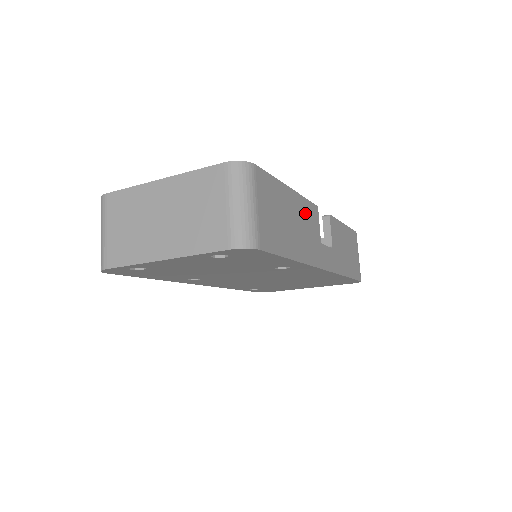
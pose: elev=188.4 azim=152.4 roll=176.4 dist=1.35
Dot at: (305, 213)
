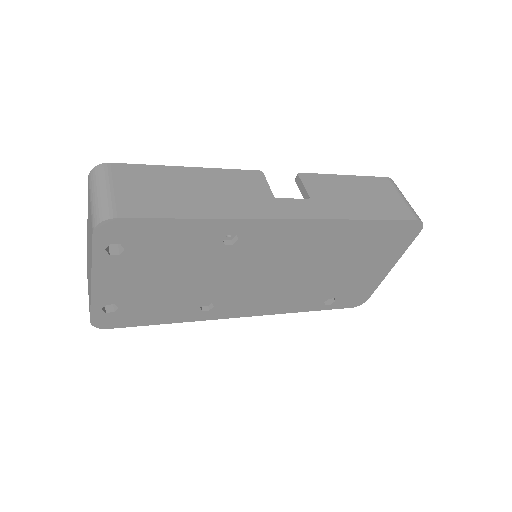
Dot at: (228, 180)
